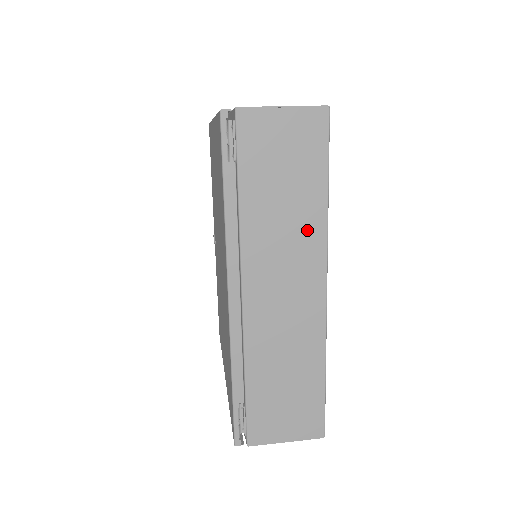
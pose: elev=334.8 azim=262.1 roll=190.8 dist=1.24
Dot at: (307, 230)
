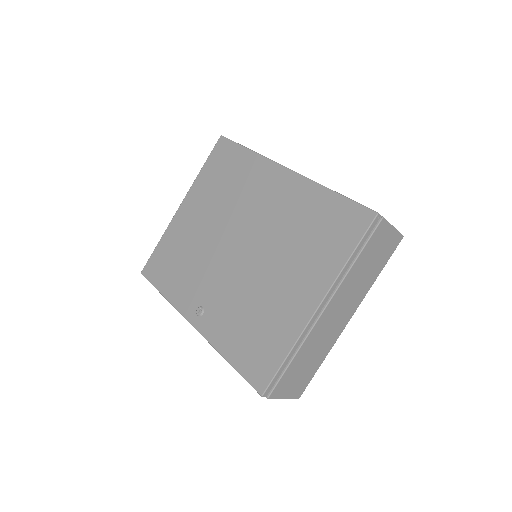
Dot at: occluded
